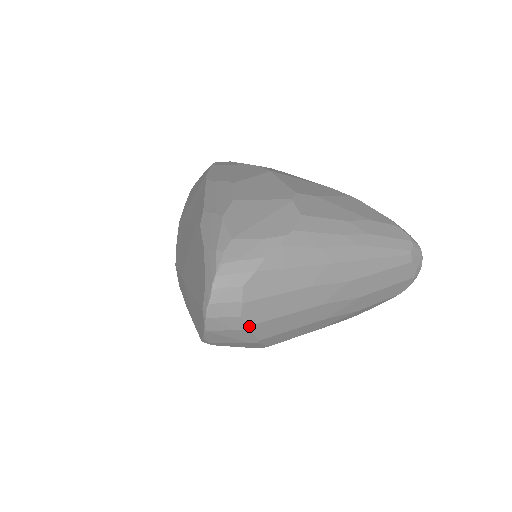
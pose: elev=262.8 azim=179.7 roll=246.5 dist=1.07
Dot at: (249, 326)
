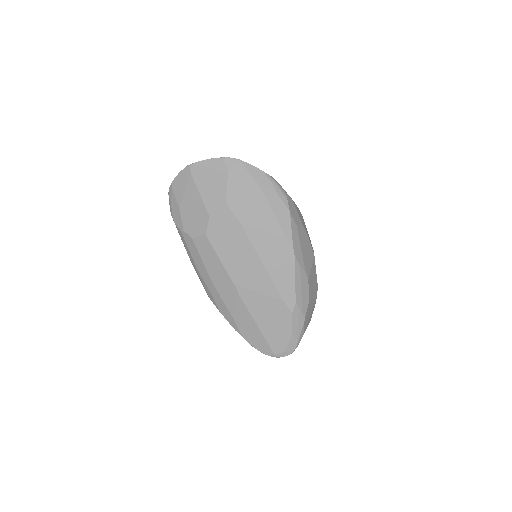
Dot at: occluded
